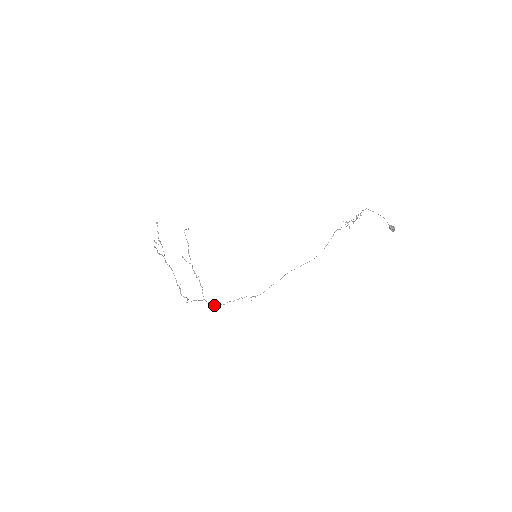
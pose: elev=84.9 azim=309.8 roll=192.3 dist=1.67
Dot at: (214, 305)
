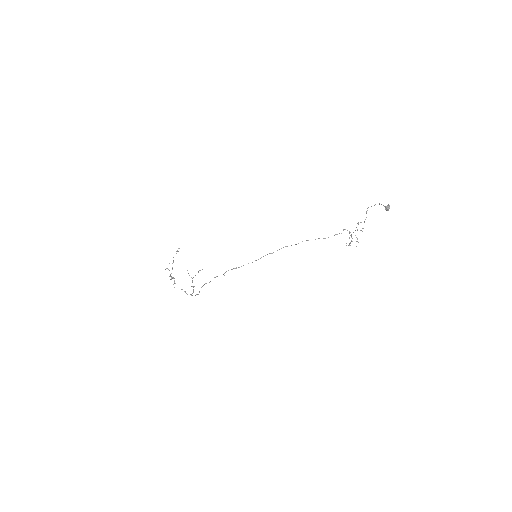
Dot at: (198, 294)
